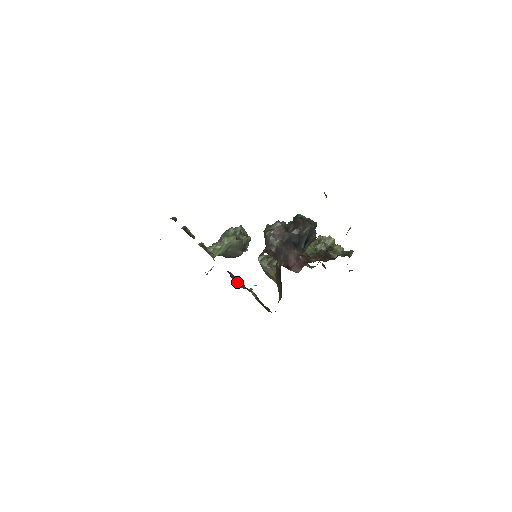
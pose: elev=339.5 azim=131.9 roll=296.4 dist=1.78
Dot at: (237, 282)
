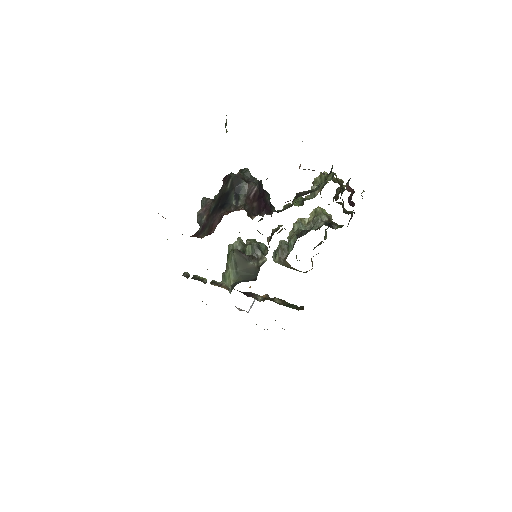
Dot at: (259, 298)
